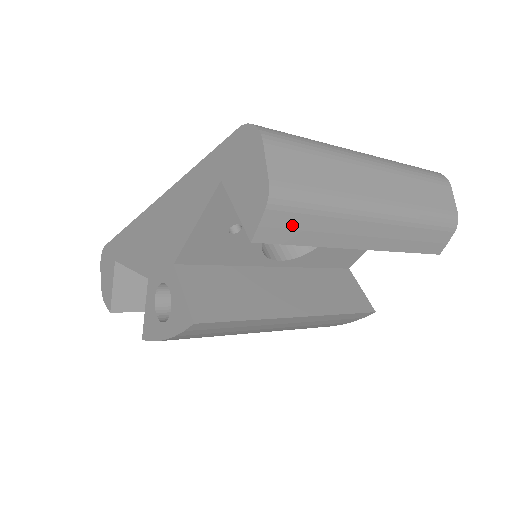
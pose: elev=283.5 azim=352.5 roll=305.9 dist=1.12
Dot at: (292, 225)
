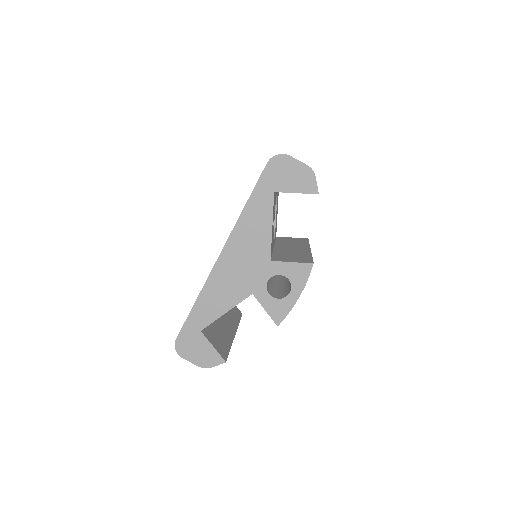
Dot at: occluded
